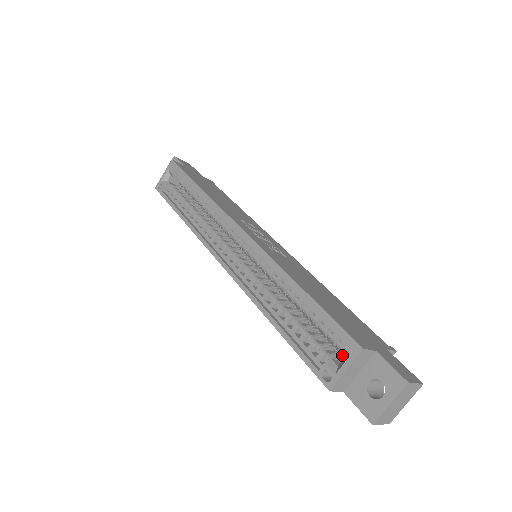
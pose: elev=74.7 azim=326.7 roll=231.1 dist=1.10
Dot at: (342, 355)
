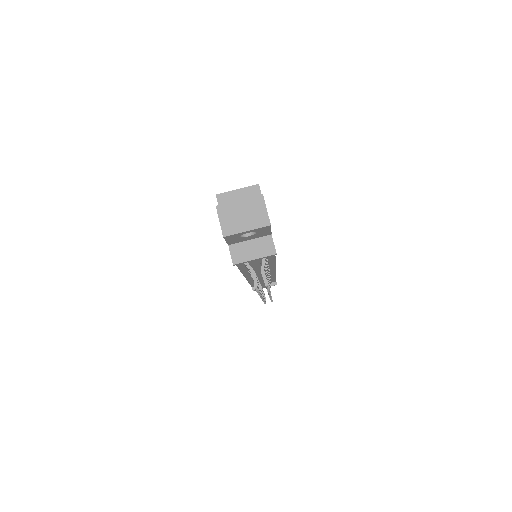
Dot at: occluded
